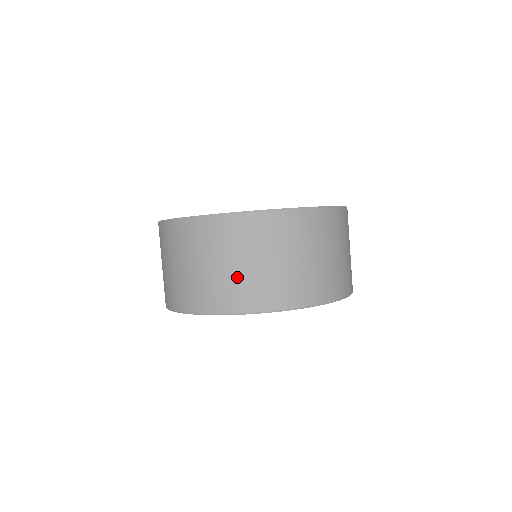
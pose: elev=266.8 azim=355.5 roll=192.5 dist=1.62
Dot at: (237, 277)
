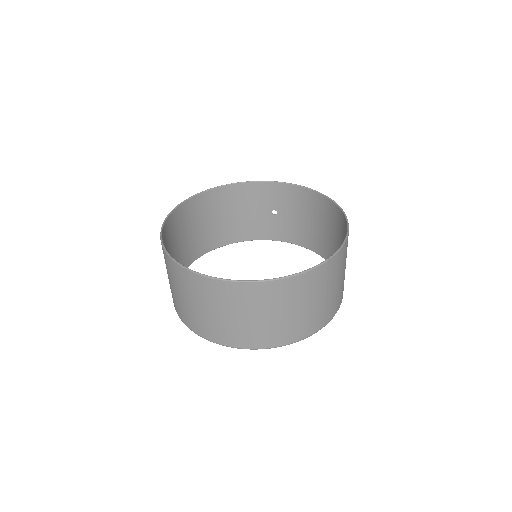
Dot at: (171, 288)
